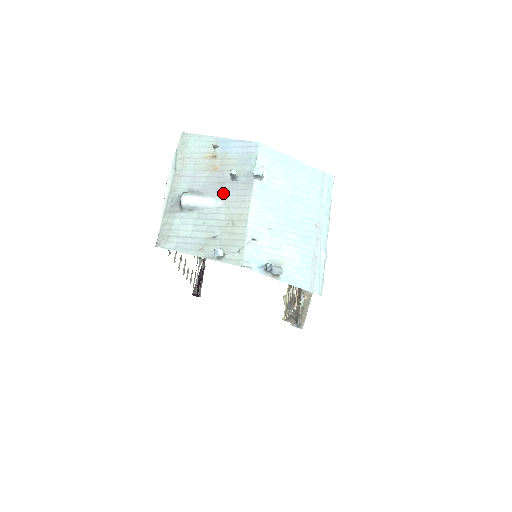
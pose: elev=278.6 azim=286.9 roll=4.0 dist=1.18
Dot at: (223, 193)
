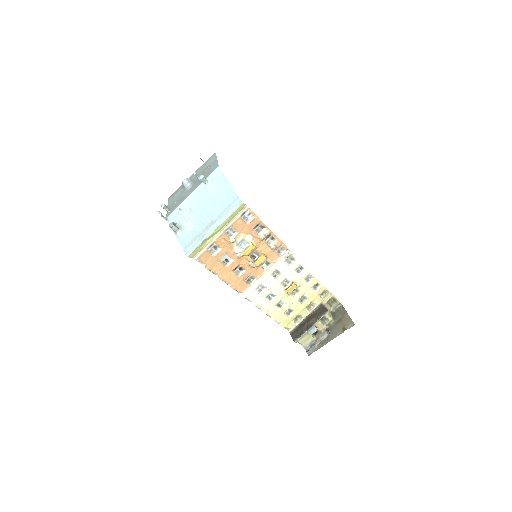
Dot at: (194, 185)
